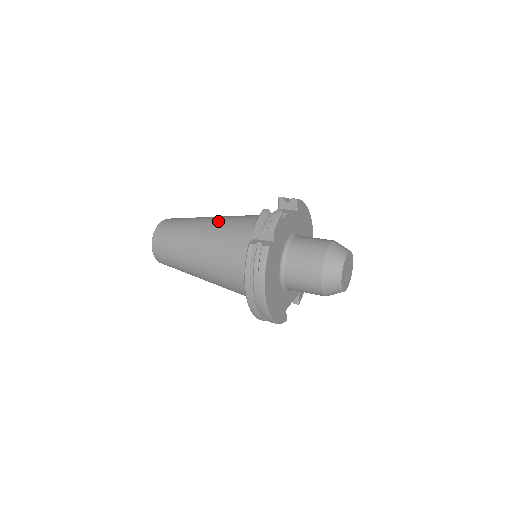
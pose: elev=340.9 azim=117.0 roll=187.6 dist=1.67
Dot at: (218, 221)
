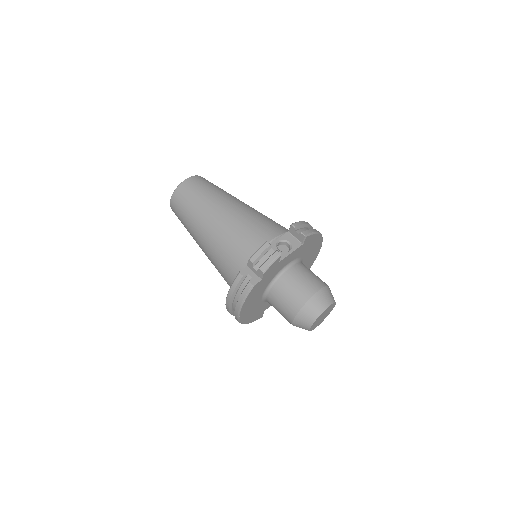
Dot at: (231, 216)
